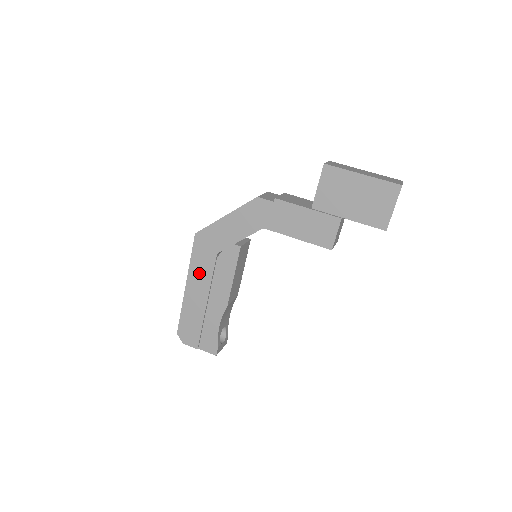
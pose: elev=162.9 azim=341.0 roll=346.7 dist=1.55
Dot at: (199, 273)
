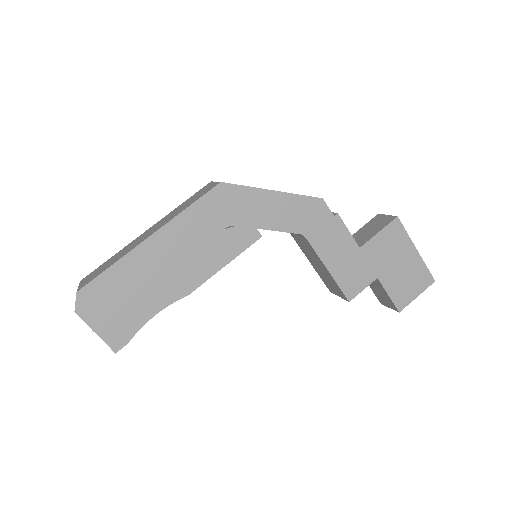
Dot at: (185, 232)
